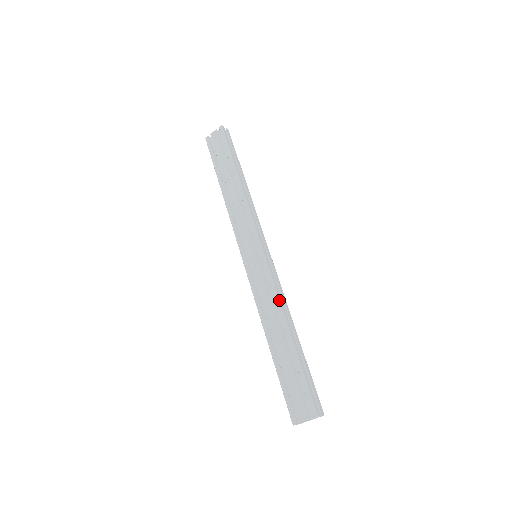
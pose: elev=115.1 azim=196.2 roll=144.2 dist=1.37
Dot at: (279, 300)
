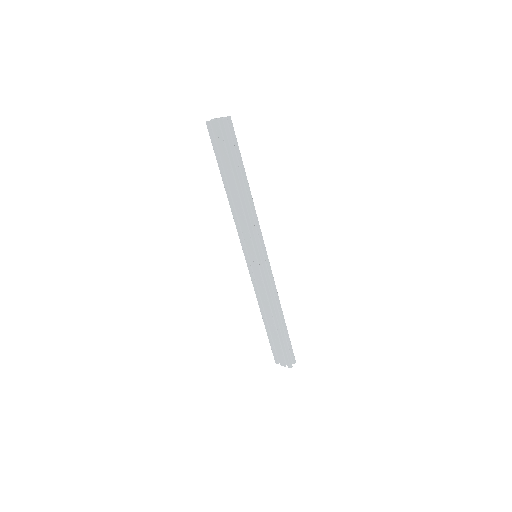
Dot at: (272, 300)
